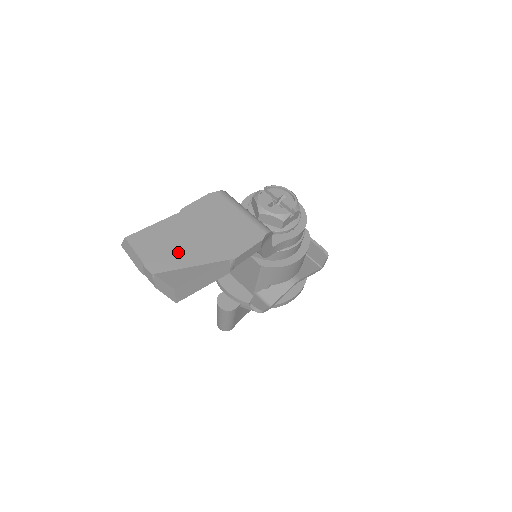
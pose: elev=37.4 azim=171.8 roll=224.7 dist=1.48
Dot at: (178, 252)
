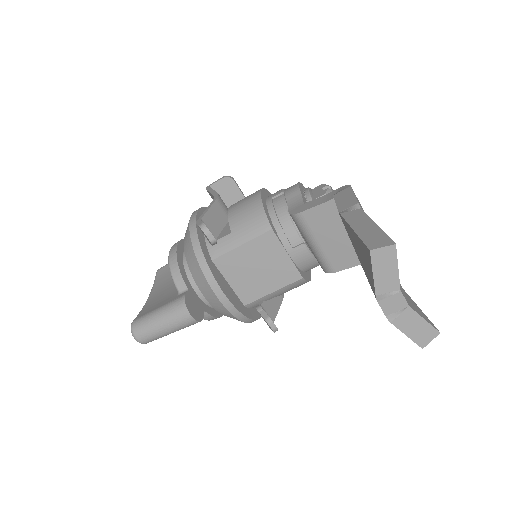
Dot at: occluded
